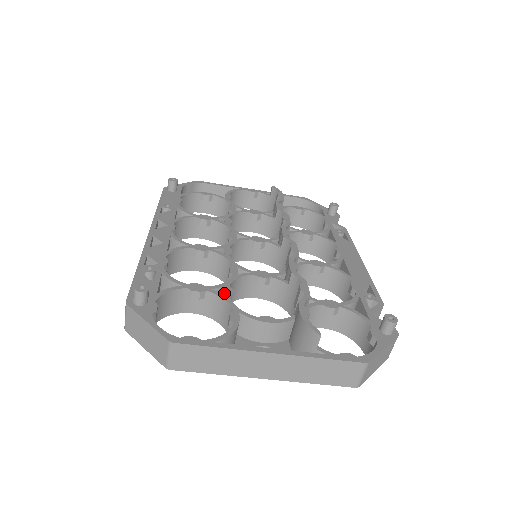
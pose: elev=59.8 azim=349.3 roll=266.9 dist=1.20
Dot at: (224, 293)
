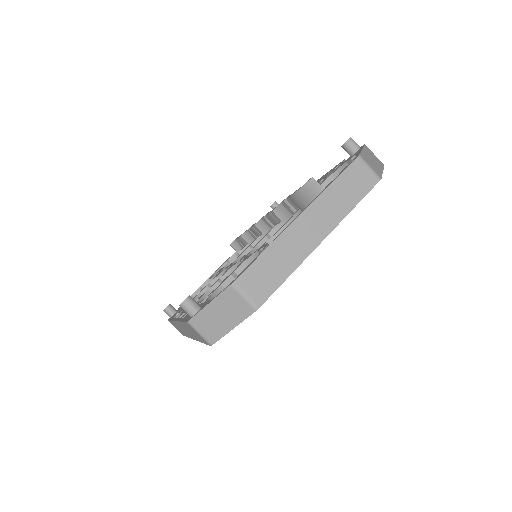
Dot at: (246, 259)
